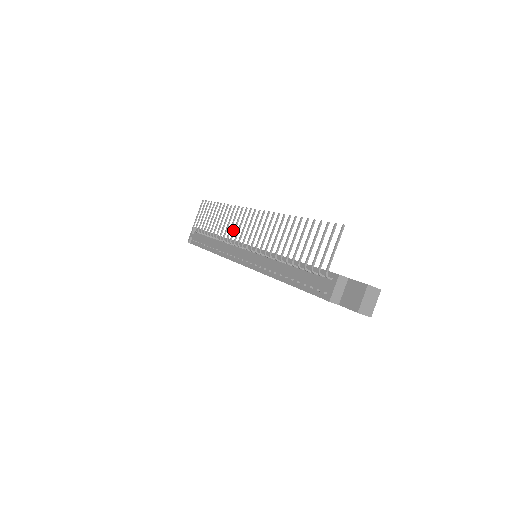
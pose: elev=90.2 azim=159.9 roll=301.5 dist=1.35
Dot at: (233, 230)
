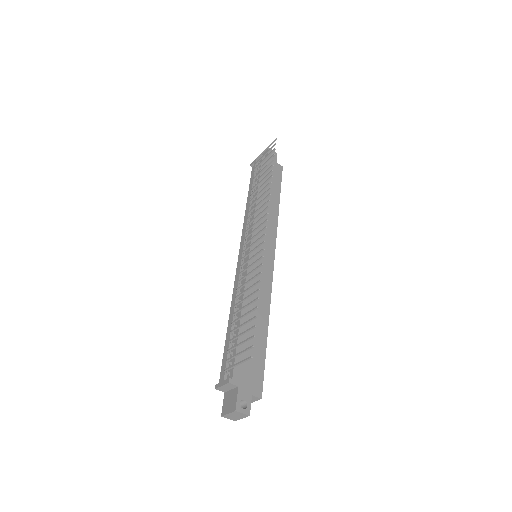
Dot at: (252, 219)
